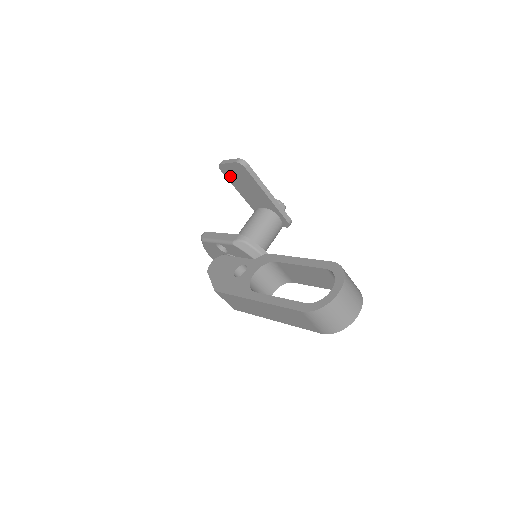
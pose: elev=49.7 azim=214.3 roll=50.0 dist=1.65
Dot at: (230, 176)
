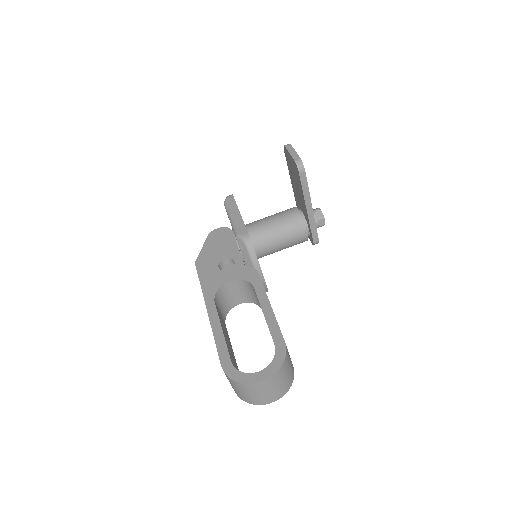
Dot at: (289, 162)
